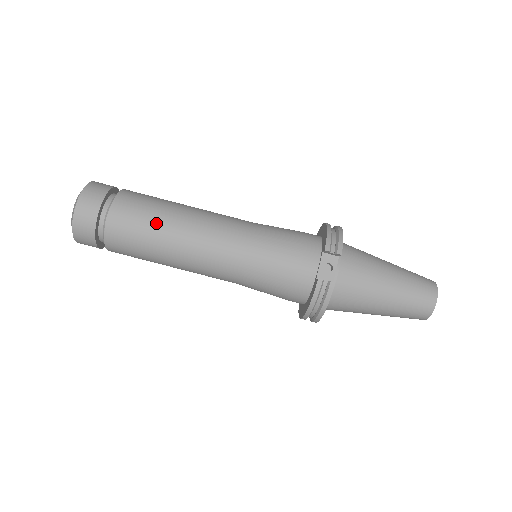
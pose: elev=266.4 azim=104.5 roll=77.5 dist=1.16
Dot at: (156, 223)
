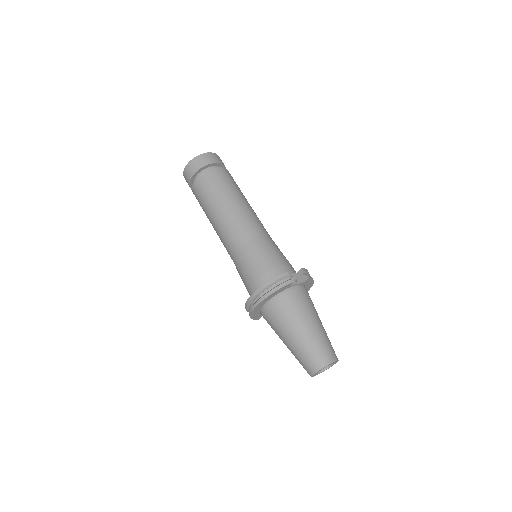
Dot at: (234, 189)
